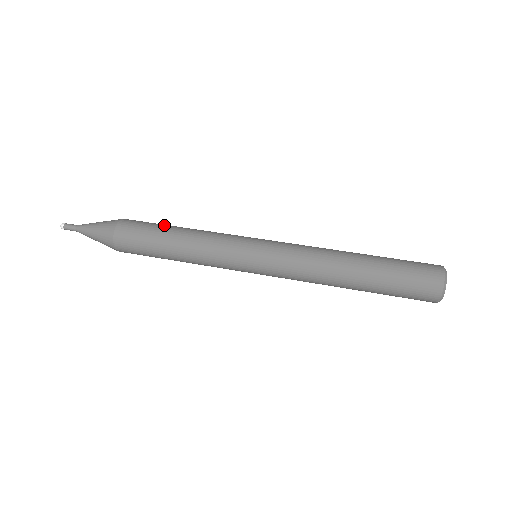
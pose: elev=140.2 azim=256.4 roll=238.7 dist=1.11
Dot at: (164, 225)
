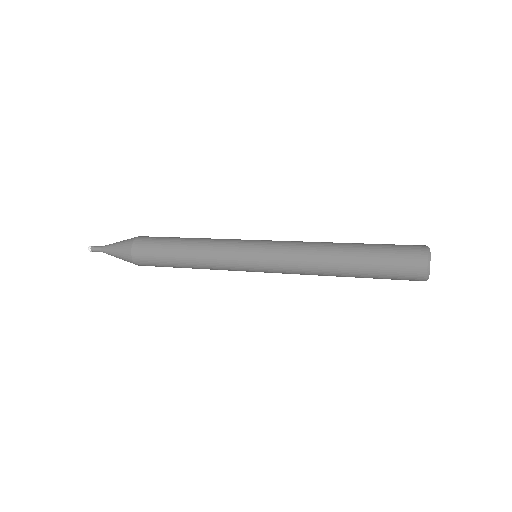
Dot at: occluded
